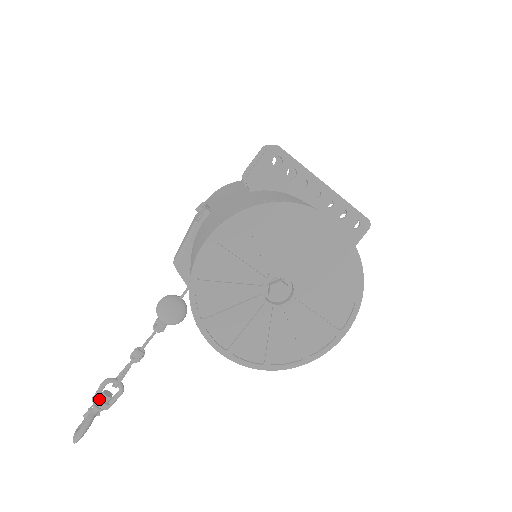
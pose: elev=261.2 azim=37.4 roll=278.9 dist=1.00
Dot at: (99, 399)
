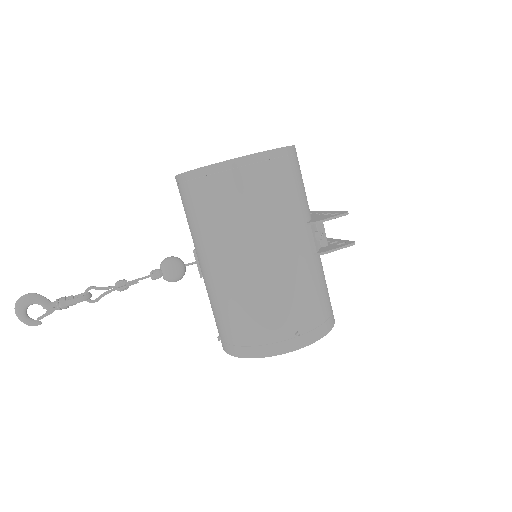
Dot at: (67, 298)
